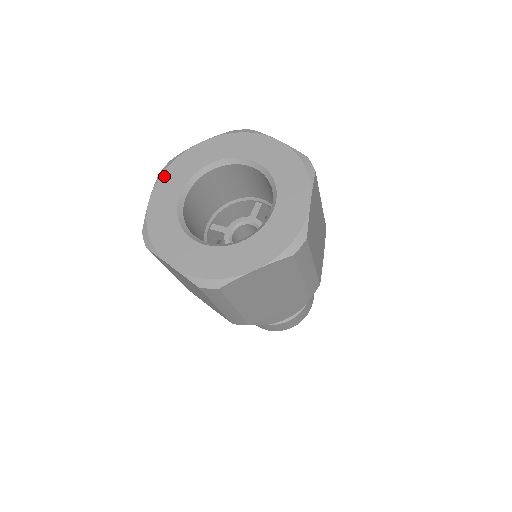
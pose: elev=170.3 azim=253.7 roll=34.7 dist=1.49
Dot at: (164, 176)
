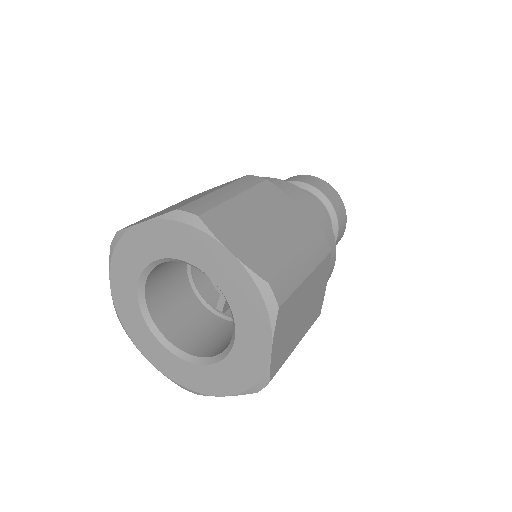
Dot at: (115, 259)
